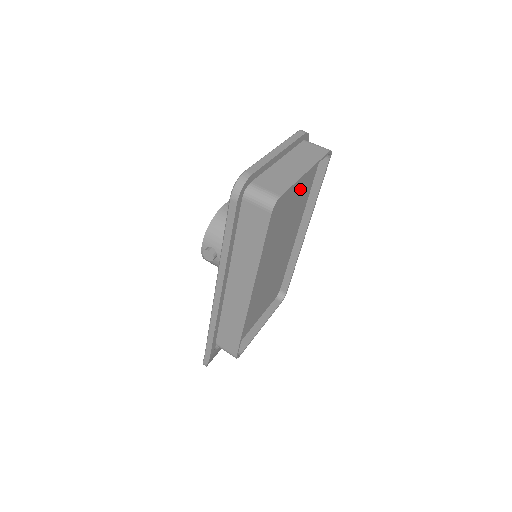
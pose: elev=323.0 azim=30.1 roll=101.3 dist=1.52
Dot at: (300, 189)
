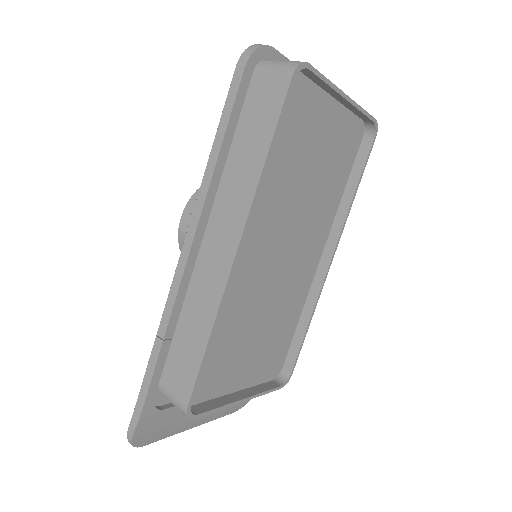
Dot at: (332, 155)
